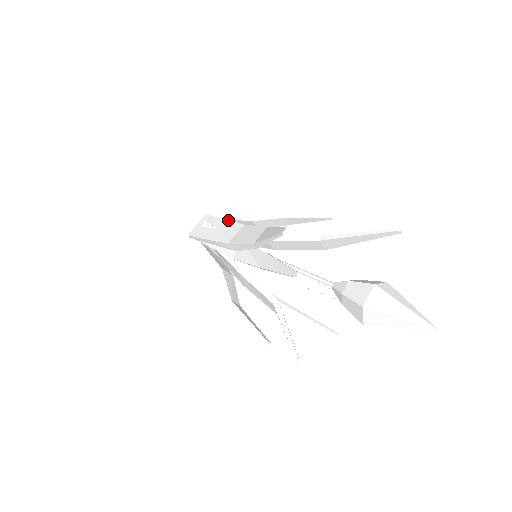
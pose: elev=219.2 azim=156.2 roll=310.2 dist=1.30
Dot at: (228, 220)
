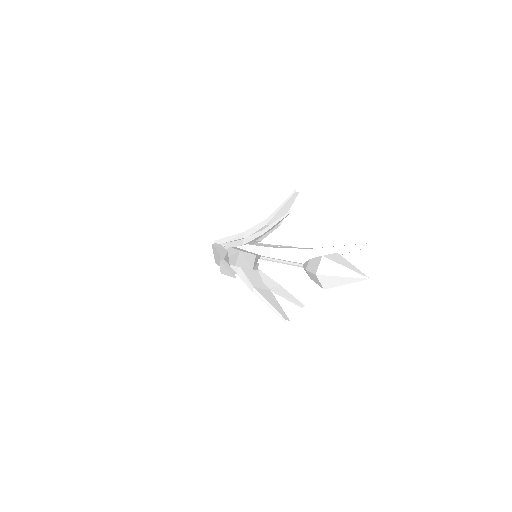
Dot at: occluded
